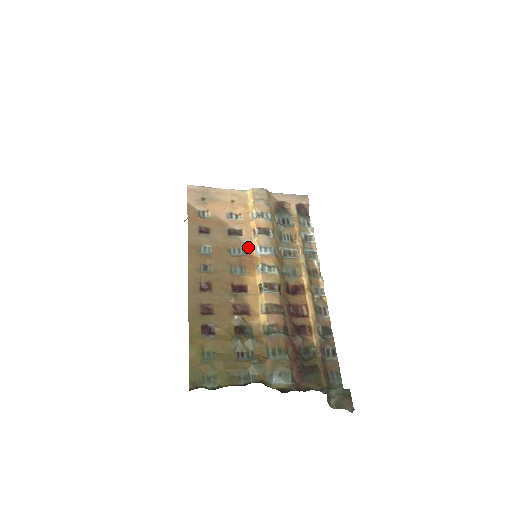
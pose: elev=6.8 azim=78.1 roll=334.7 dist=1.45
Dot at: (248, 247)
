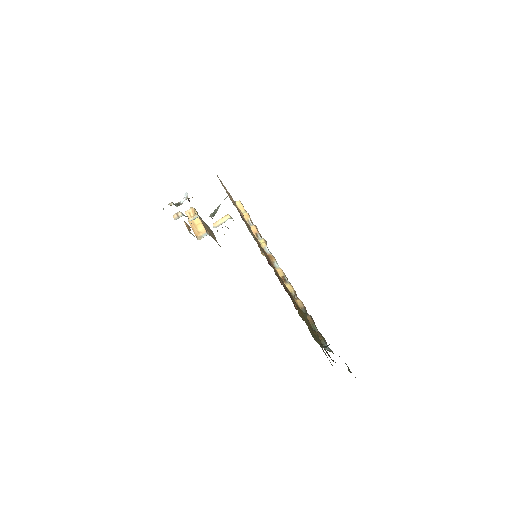
Dot at: (261, 245)
